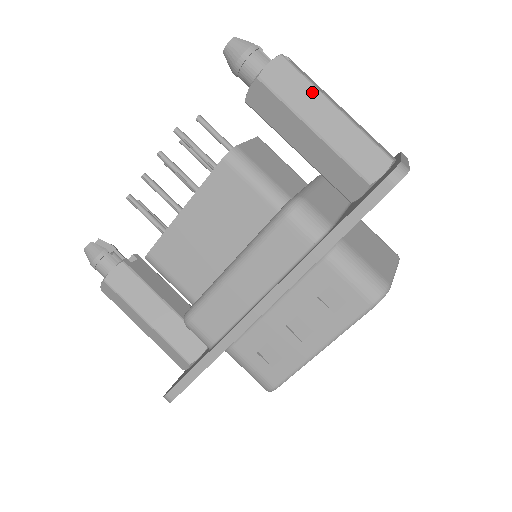
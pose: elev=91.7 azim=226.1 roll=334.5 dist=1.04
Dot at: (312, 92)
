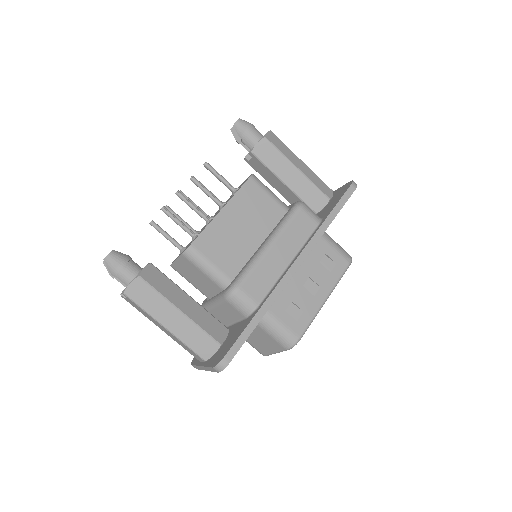
Dot at: (290, 151)
